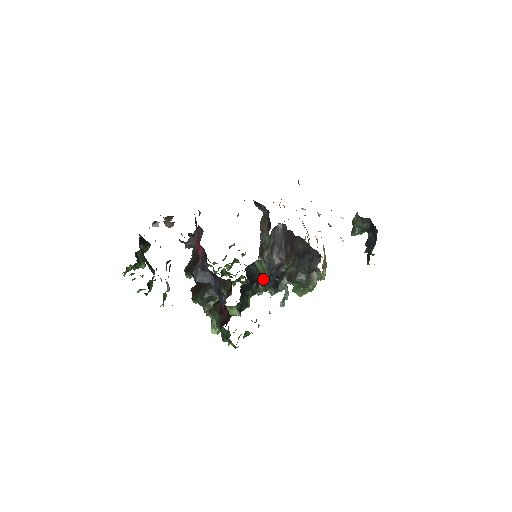
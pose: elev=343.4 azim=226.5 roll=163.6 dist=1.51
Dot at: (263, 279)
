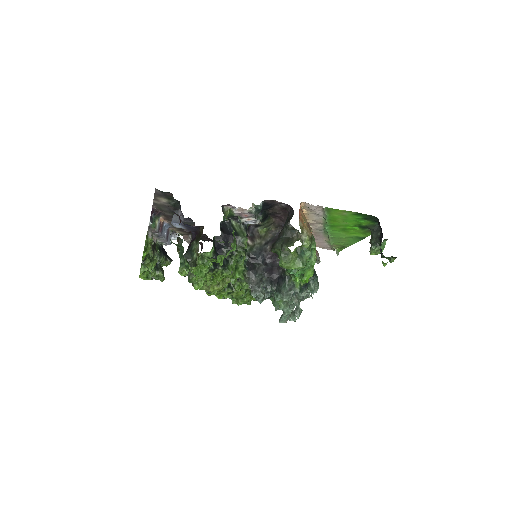
Dot at: (239, 238)
